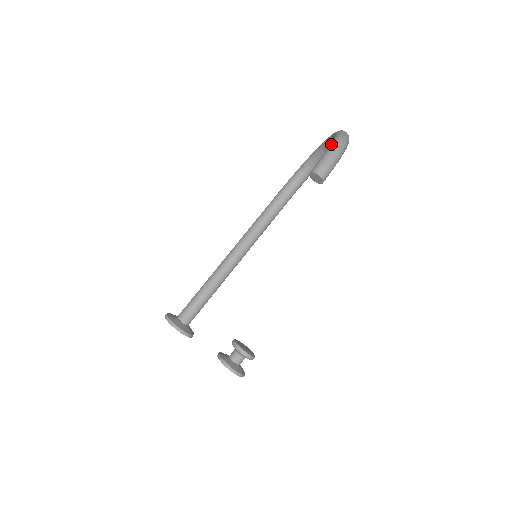
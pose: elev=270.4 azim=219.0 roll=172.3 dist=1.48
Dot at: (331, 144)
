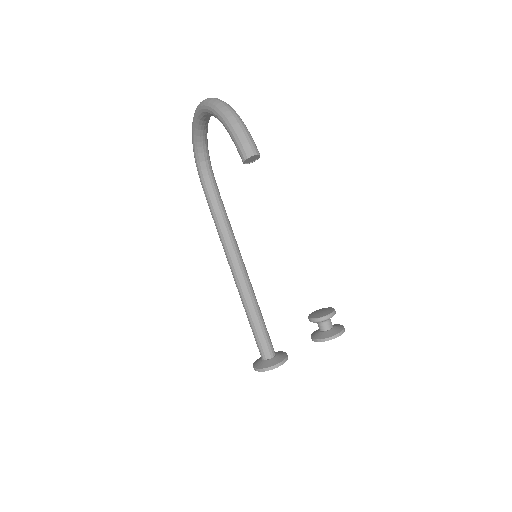
Dot at: (224, 122)
